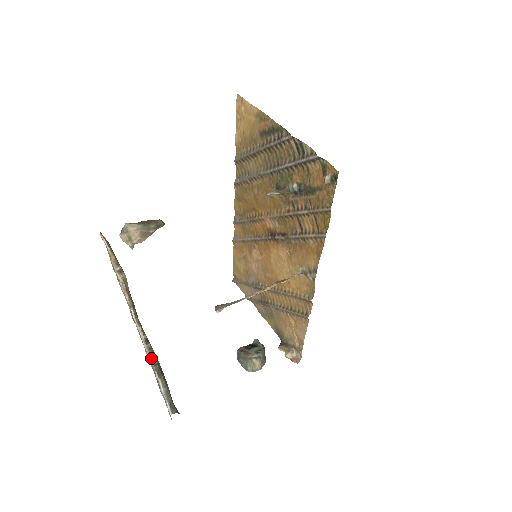
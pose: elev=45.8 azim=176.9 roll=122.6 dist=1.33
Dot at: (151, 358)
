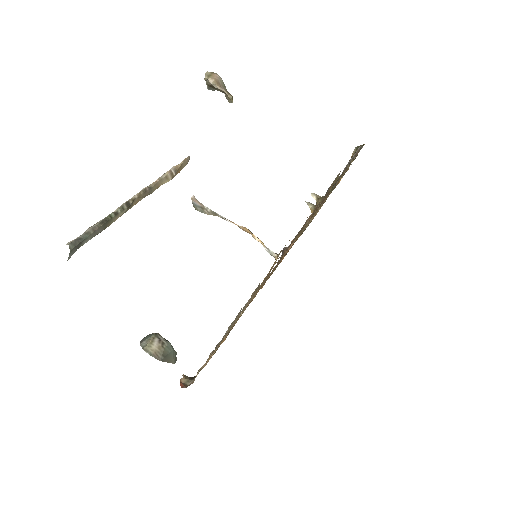
Dot at: (115, 212)
